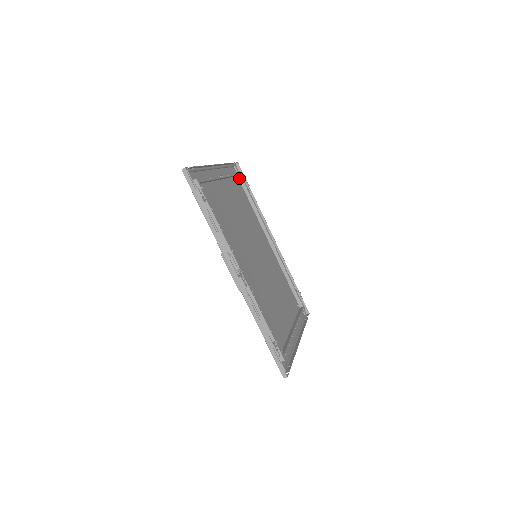
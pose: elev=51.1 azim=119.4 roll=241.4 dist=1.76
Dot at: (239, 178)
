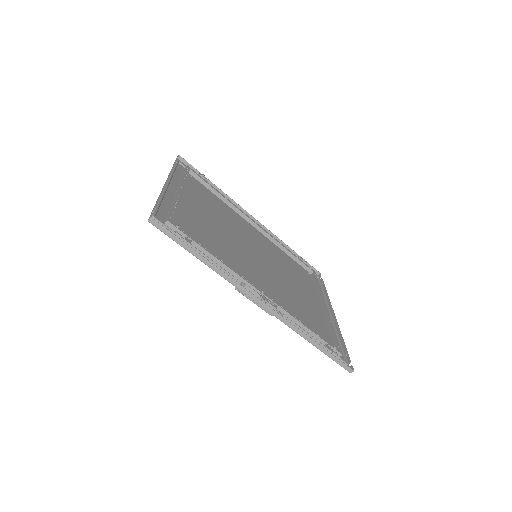
Dot at: (190, 173)
